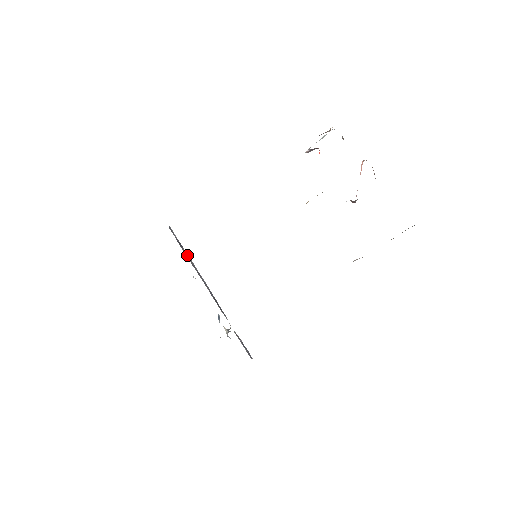
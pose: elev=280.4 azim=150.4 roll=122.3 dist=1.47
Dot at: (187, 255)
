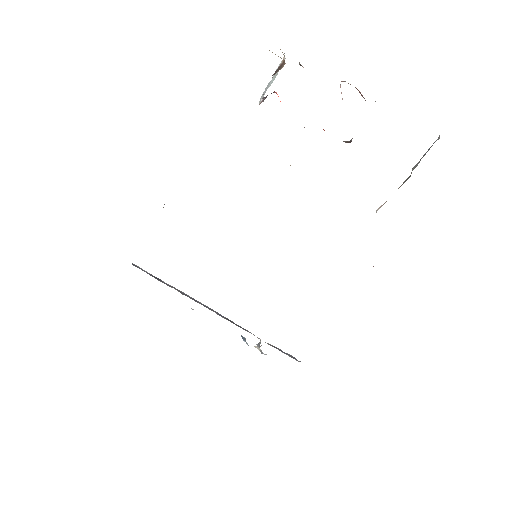
Dot at: (171, 286)
